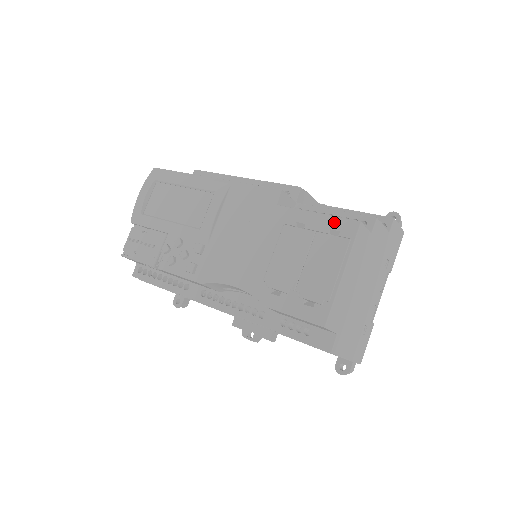
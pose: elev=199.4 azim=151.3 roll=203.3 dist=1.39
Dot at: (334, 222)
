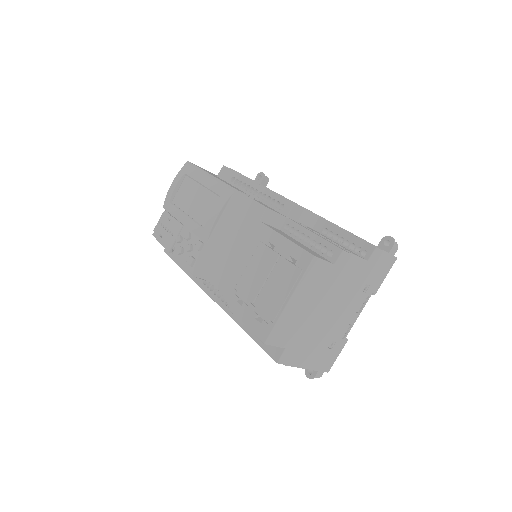
Dot at: (295, 250)
